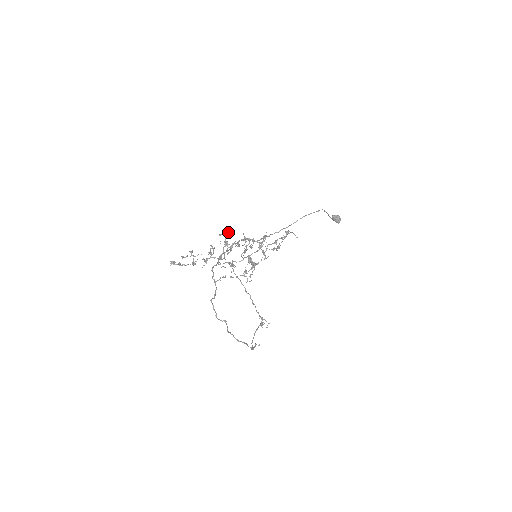
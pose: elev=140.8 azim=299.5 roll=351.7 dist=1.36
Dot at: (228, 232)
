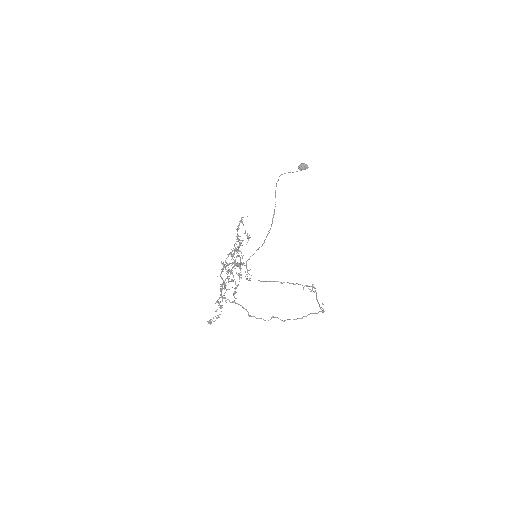
Dot at: (223, 264)
